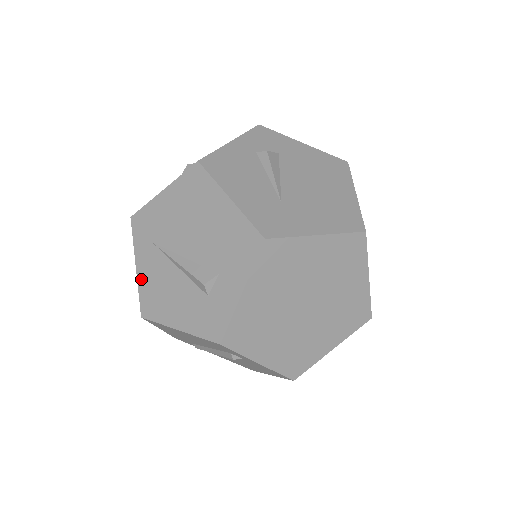
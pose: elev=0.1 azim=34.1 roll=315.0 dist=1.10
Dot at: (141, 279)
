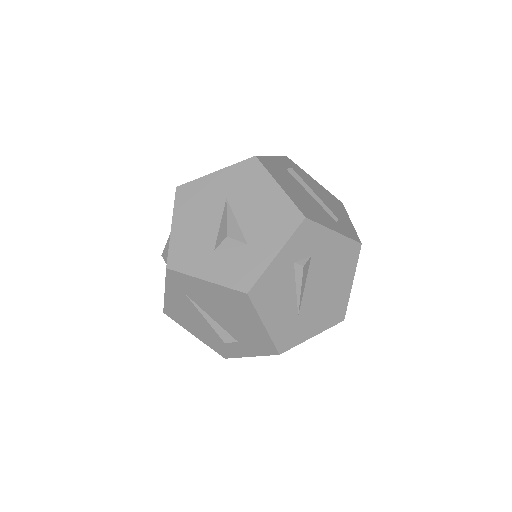
Dot at: (168, 300)
